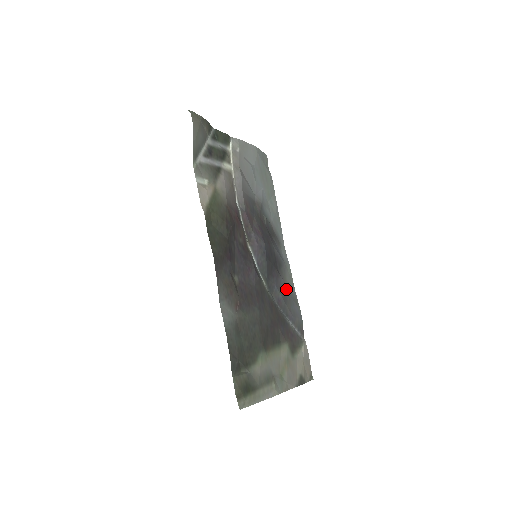
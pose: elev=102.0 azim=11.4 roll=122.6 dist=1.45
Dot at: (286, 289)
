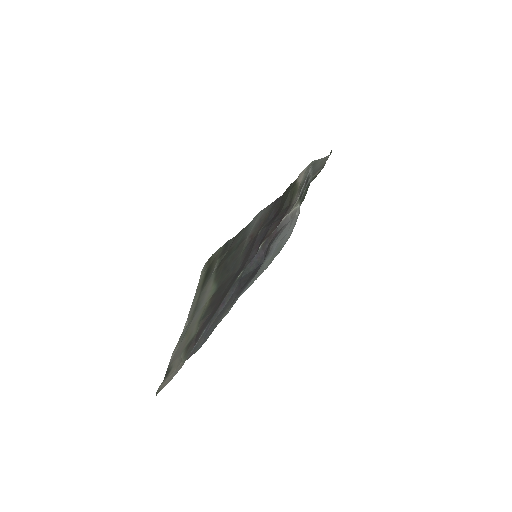
Dot at: (225, 311)
